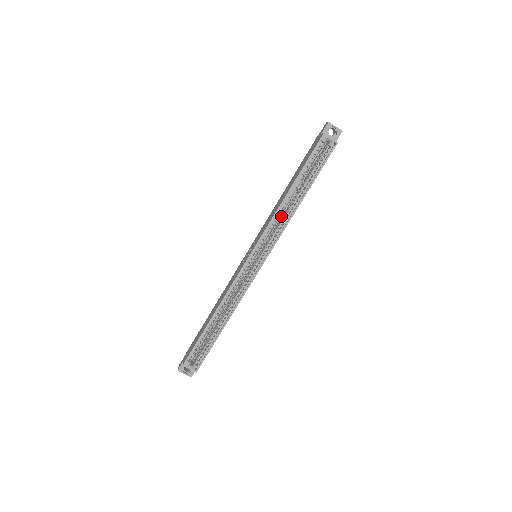
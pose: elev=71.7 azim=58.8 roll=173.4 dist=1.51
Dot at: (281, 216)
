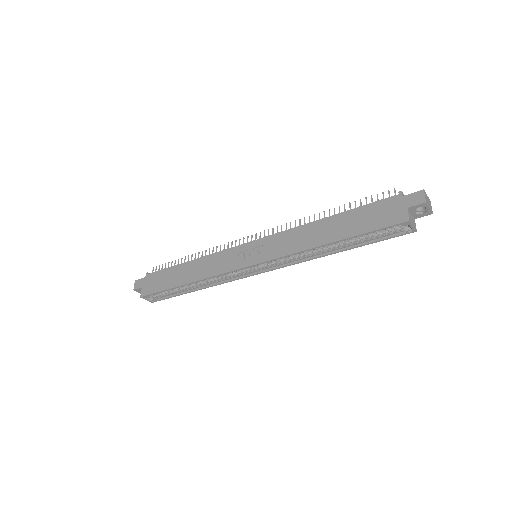
Dot at: occluded
